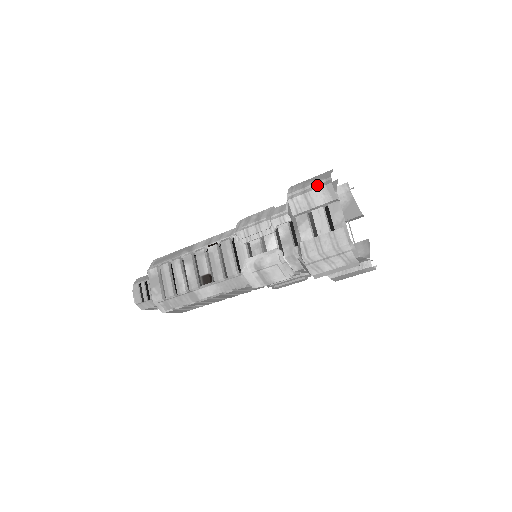
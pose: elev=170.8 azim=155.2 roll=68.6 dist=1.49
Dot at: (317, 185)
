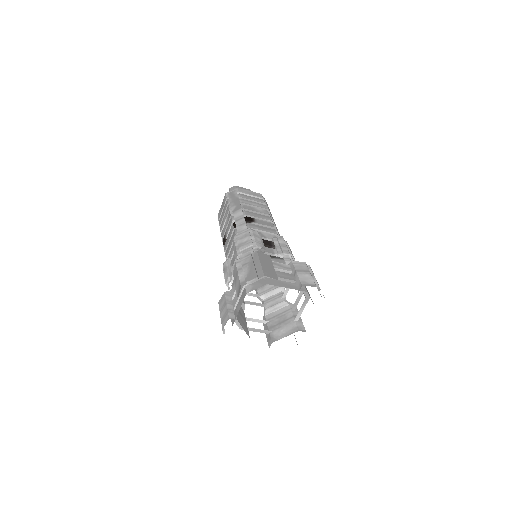
Dot at: (244, 275)
